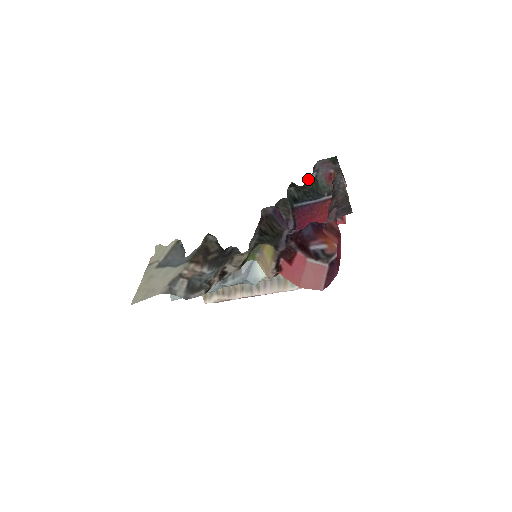
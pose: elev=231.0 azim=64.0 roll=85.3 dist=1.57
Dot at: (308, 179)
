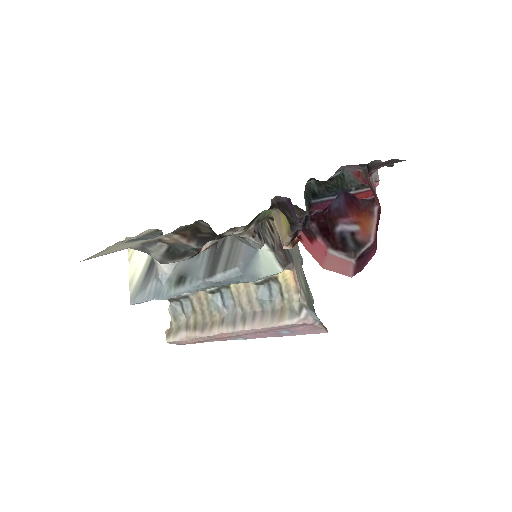
Dot at: (331, 176)
